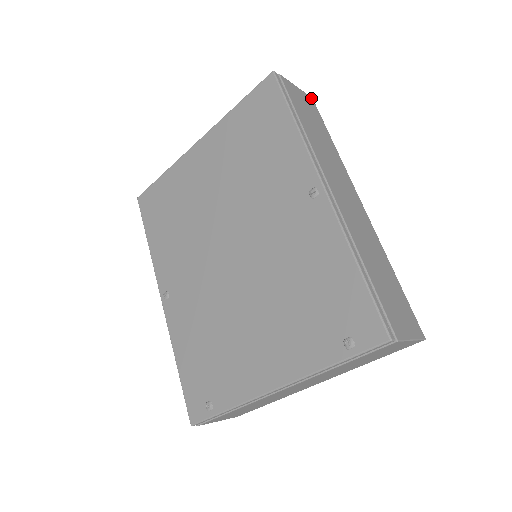
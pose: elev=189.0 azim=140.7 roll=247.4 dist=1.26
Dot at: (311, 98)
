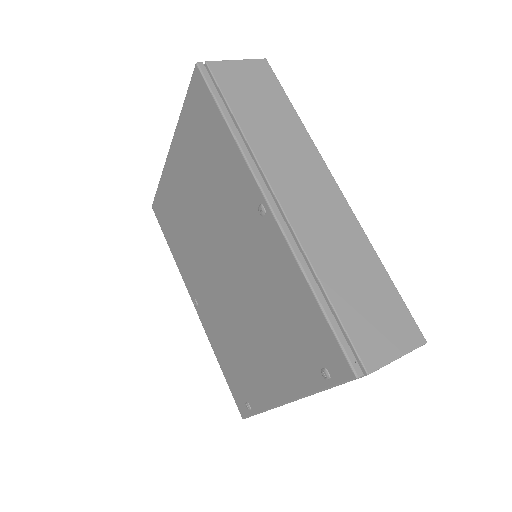
Dot at: (263, 61)
